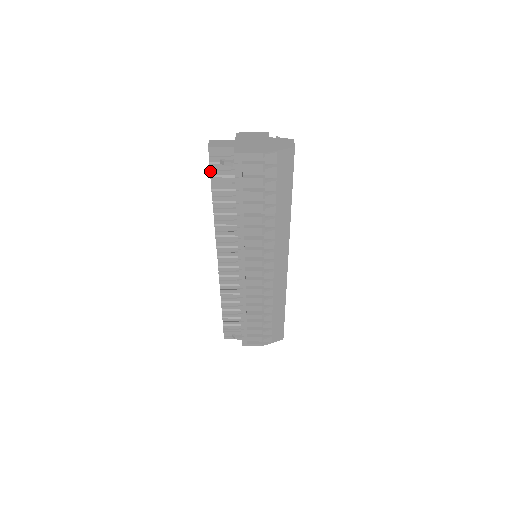
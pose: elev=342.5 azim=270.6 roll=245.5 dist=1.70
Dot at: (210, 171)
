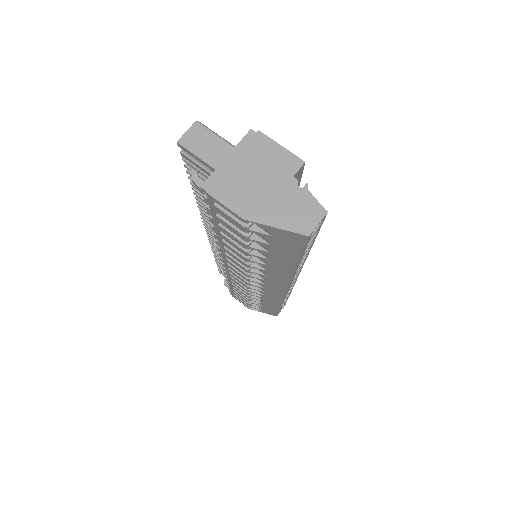
Dot at: (185, 165)
